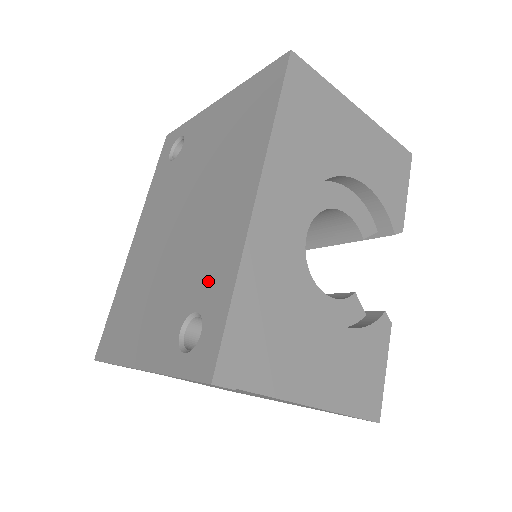
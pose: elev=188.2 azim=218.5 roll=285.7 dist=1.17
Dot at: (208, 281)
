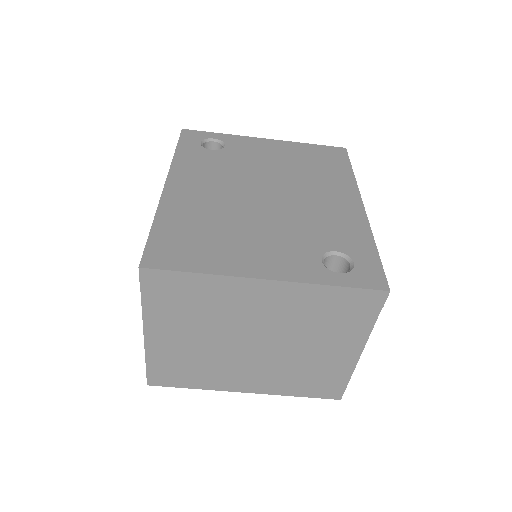
Dot at: (340, 236)
